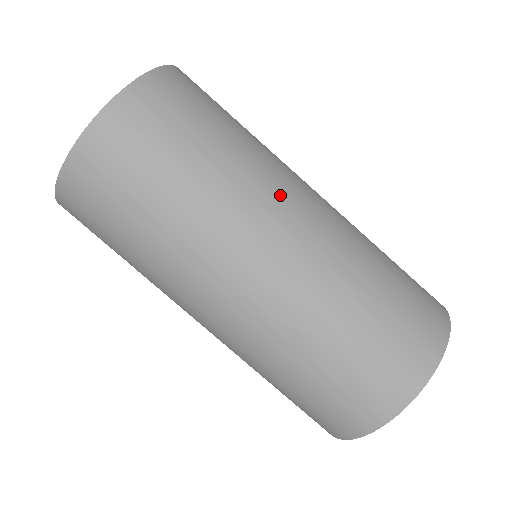
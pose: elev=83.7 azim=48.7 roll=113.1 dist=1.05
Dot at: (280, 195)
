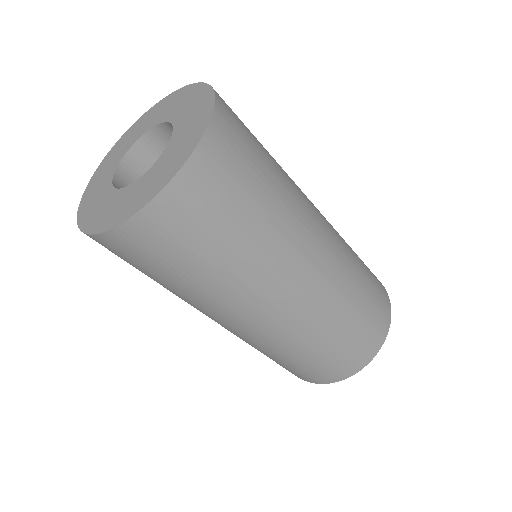
Dot at: (310, 209)
